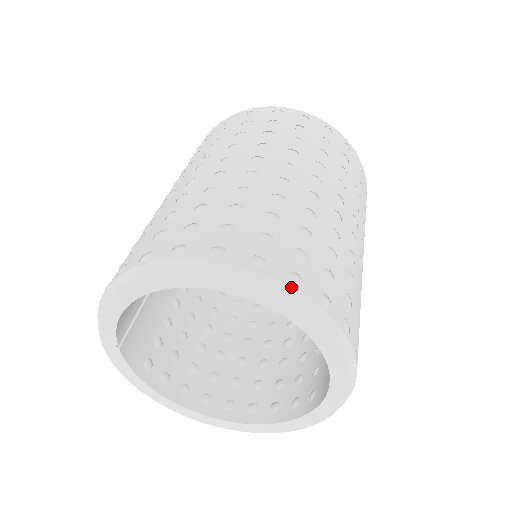
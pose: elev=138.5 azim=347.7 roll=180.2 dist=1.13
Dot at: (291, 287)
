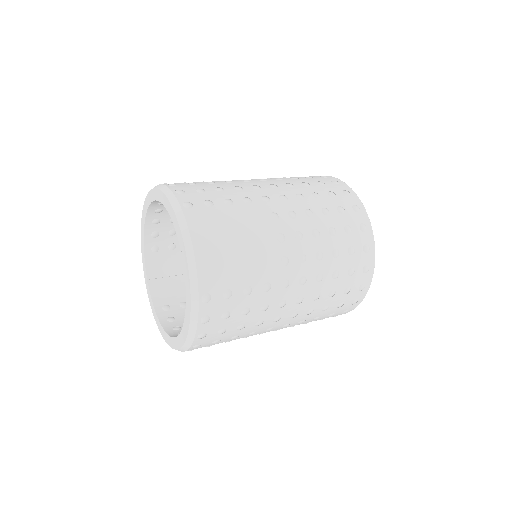
Dot at: (165, 185)
